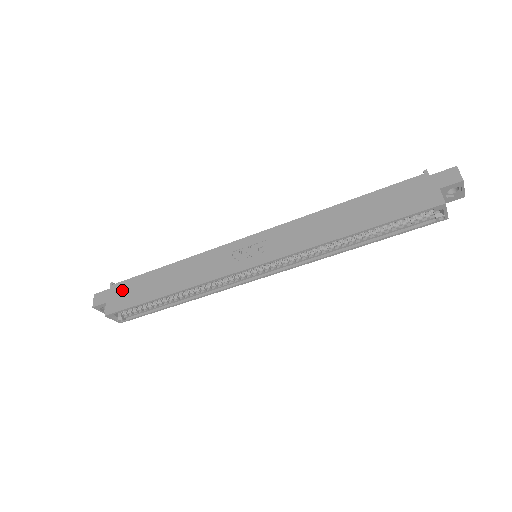
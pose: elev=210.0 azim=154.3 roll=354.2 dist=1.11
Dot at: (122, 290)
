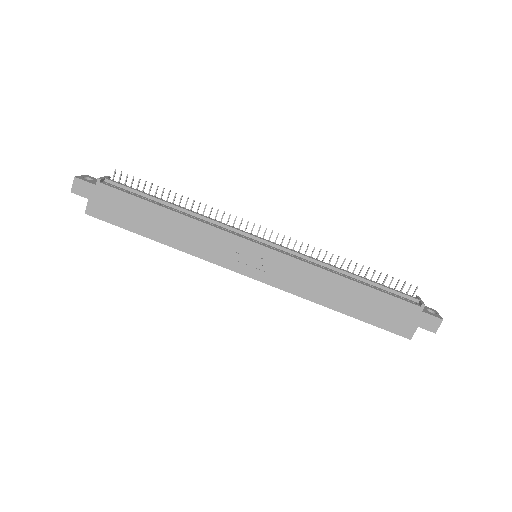
Dot at: (111, 199)
